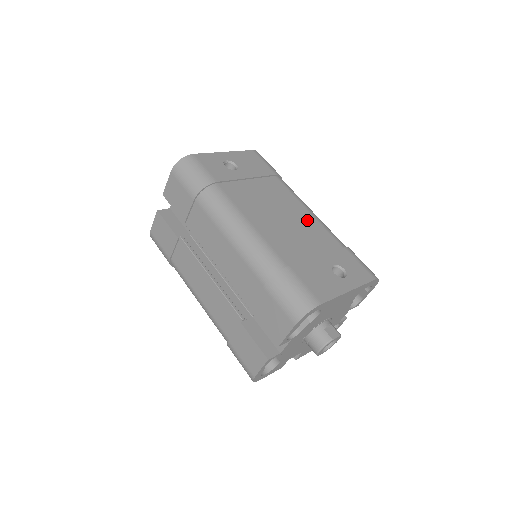
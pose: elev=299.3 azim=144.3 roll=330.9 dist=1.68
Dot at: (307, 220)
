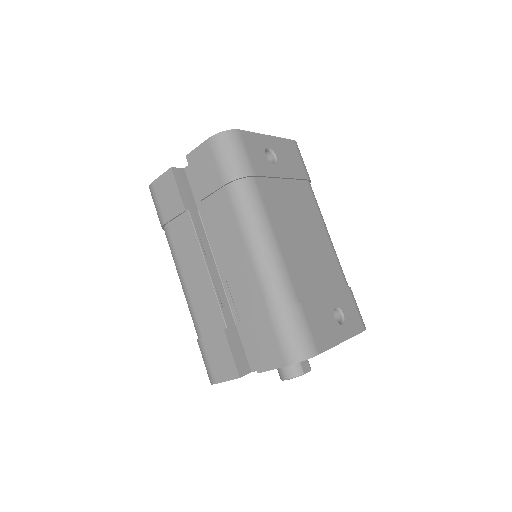
Dot at: (324, 245)
